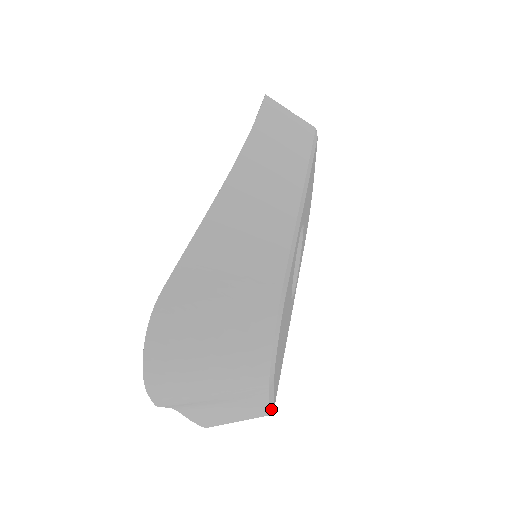
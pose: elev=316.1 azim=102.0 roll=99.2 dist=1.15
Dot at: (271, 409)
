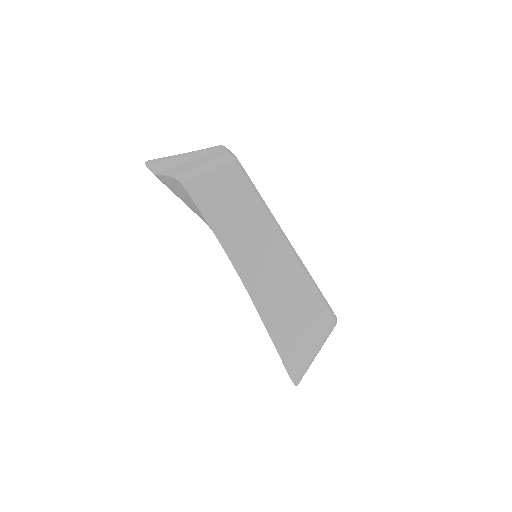
Dot at: occluded
